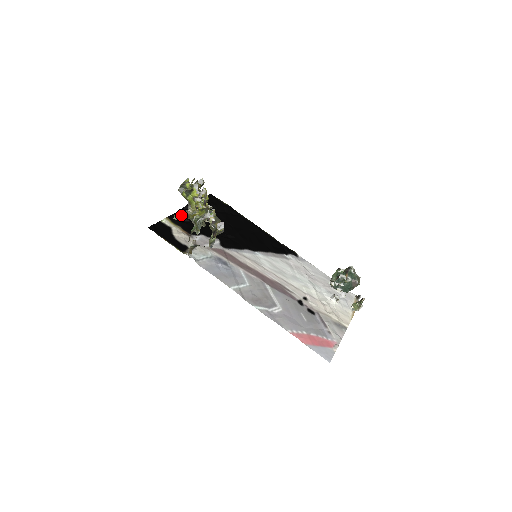
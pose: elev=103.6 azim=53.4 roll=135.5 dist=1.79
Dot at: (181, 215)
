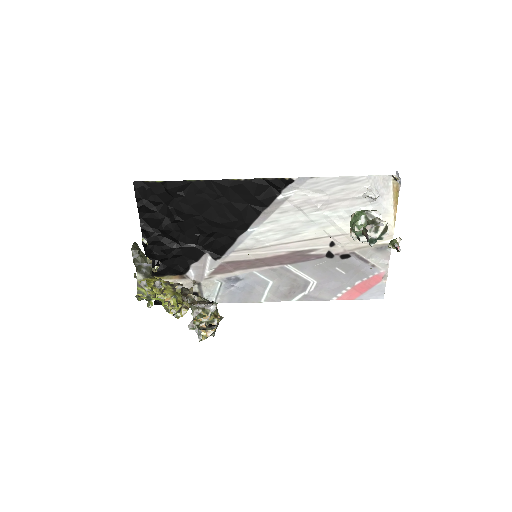
Dot at: occluded
